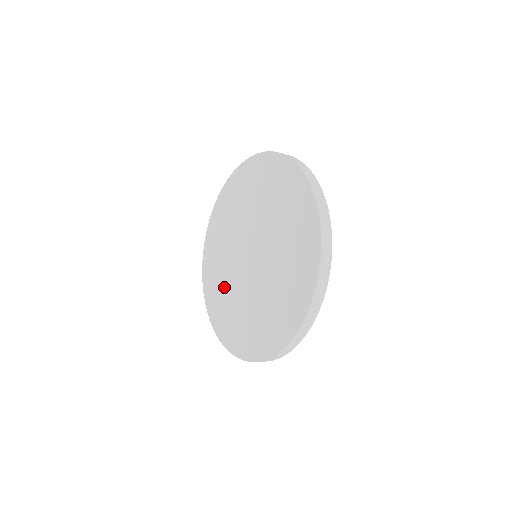
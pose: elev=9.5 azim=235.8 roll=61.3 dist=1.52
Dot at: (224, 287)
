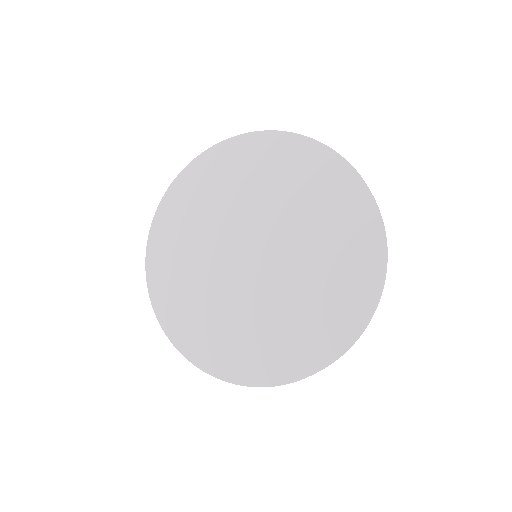
Dot at: (208, 307)
